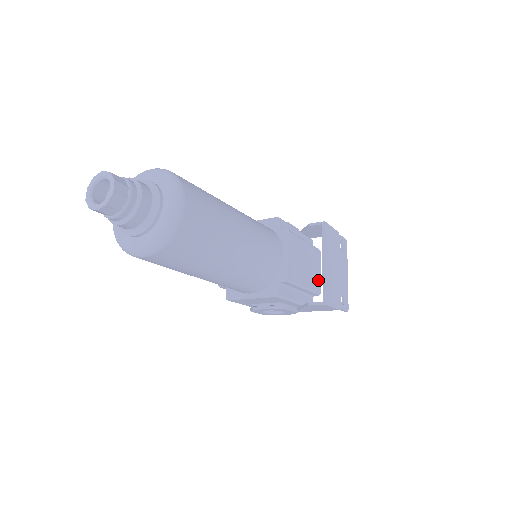
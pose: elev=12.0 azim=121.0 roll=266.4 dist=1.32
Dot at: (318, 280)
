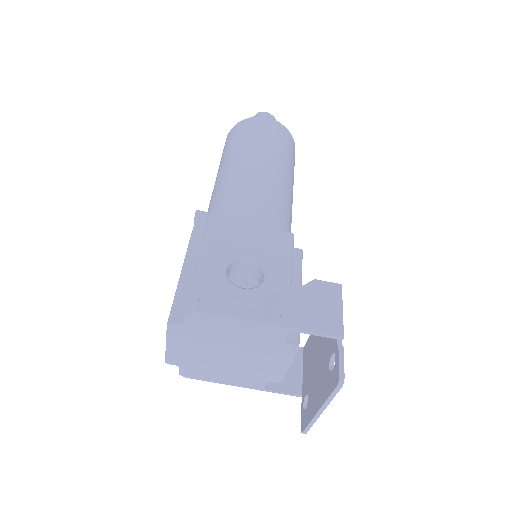
Dot at: occluded
